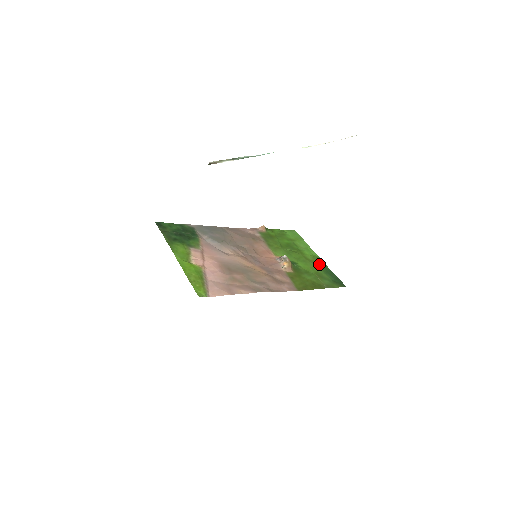
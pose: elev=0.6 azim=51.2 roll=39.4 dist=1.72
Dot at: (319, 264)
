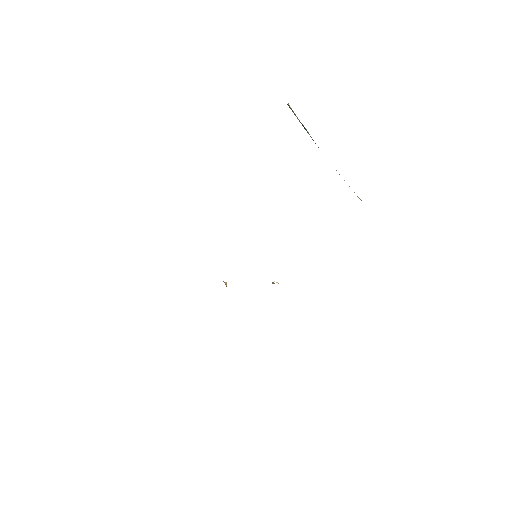
Dot at: occluded
